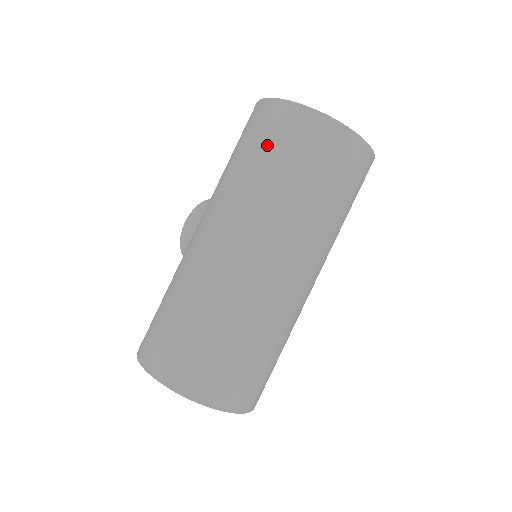
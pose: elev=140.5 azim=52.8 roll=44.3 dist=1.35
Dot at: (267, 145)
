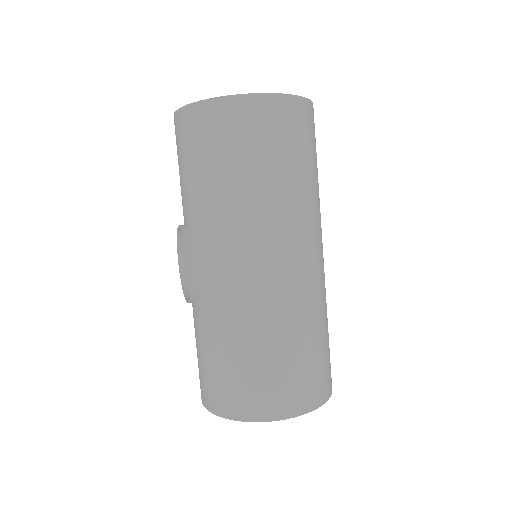
Dot at: (266, 149)
